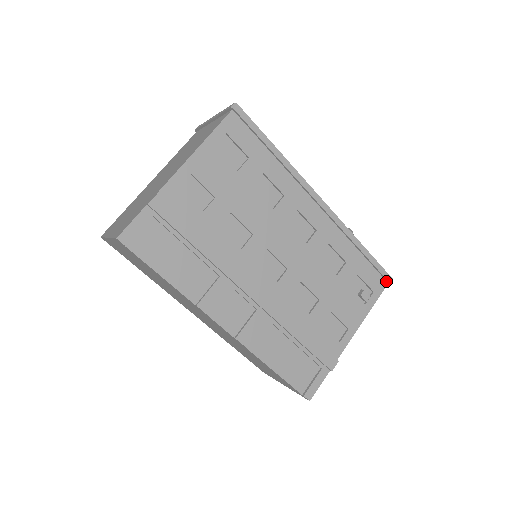
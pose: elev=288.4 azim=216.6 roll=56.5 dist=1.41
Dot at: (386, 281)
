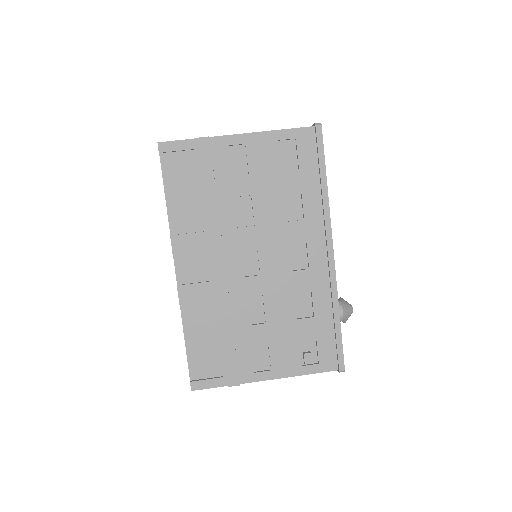
Dot at: (338, 366)
